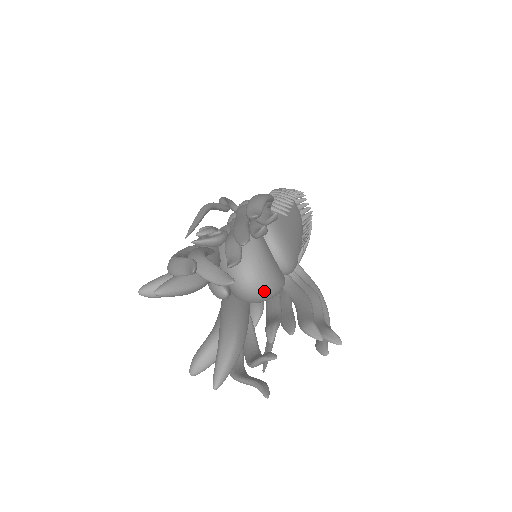
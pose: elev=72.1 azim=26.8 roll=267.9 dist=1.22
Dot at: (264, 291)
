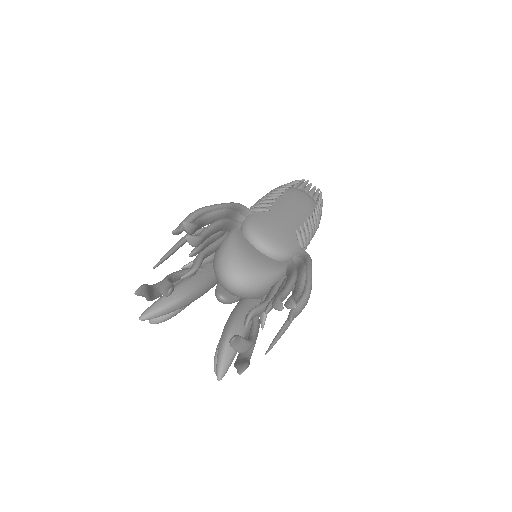
Dot at: (250, 284)
